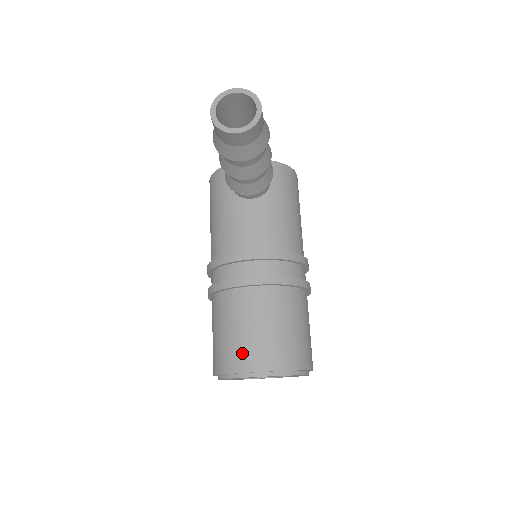
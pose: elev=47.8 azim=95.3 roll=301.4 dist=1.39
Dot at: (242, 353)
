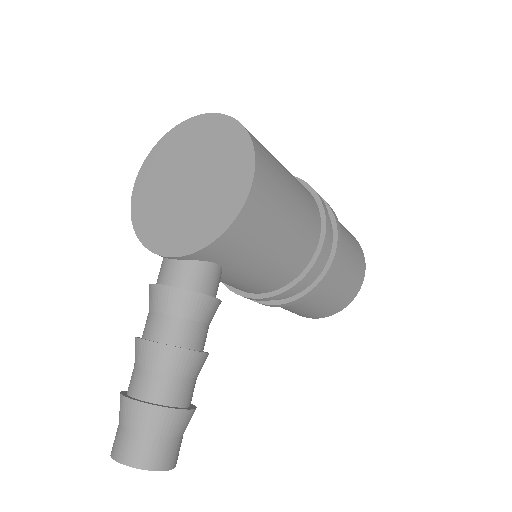
Dot at: occluded
